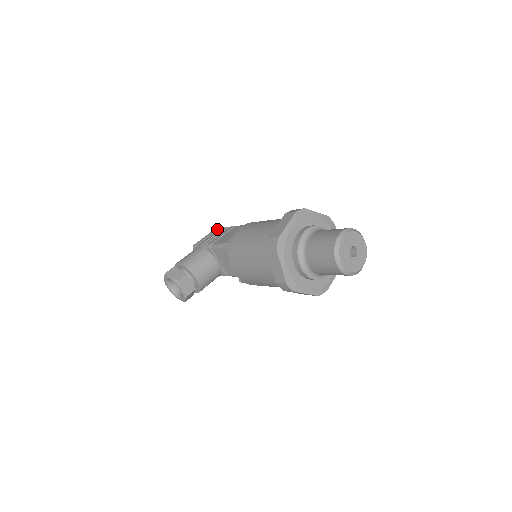
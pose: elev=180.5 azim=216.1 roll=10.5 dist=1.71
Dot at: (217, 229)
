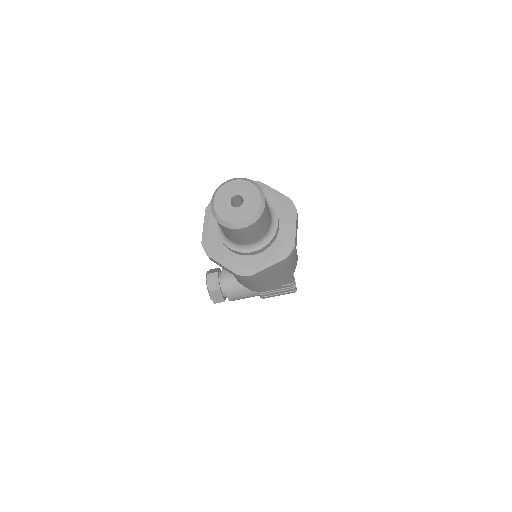
Dot at: occluded
